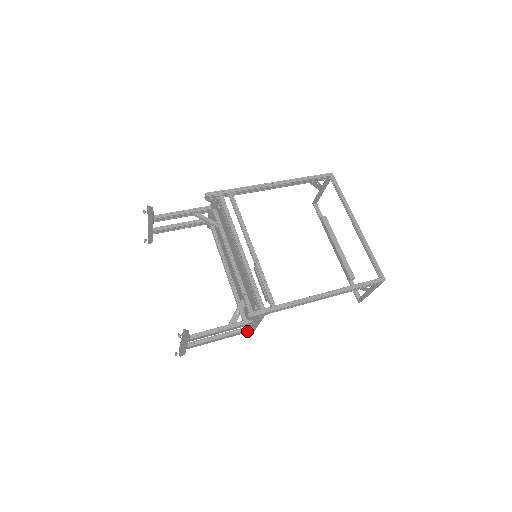
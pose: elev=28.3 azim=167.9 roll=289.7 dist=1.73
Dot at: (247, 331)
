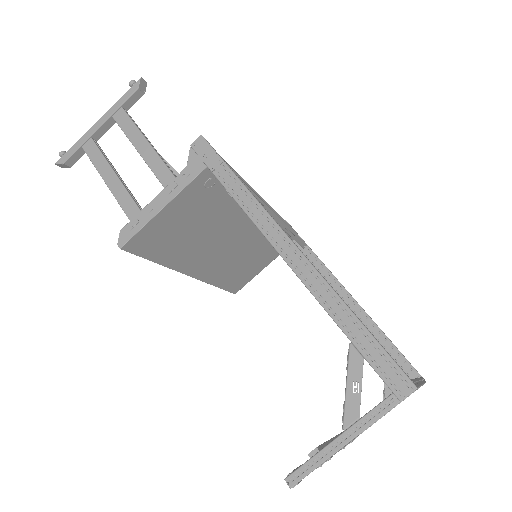
Dot at: (140, 212)
